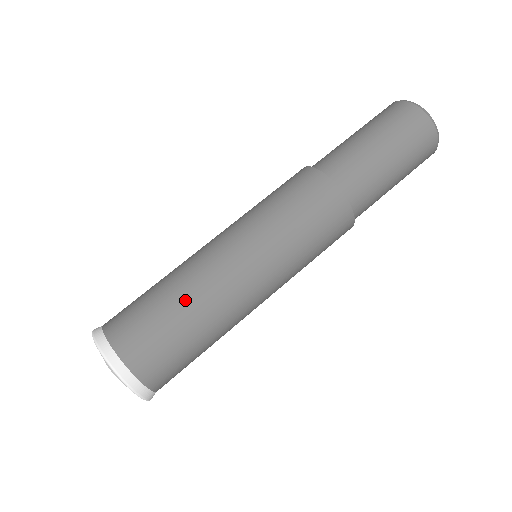
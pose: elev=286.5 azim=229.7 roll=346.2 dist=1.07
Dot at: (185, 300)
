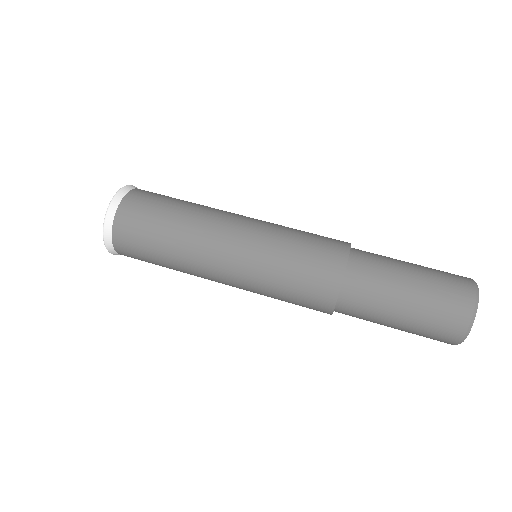
Dot at: (187, 210)
